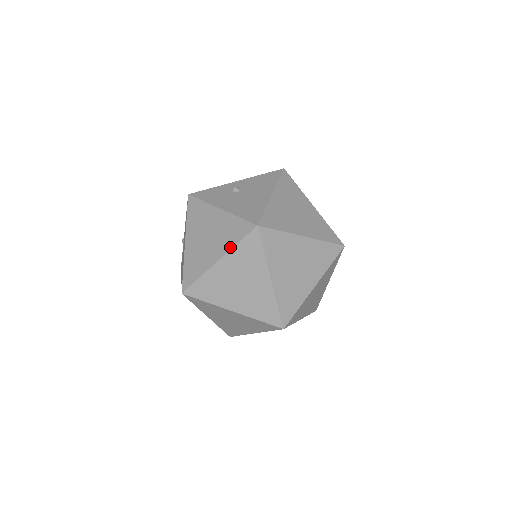
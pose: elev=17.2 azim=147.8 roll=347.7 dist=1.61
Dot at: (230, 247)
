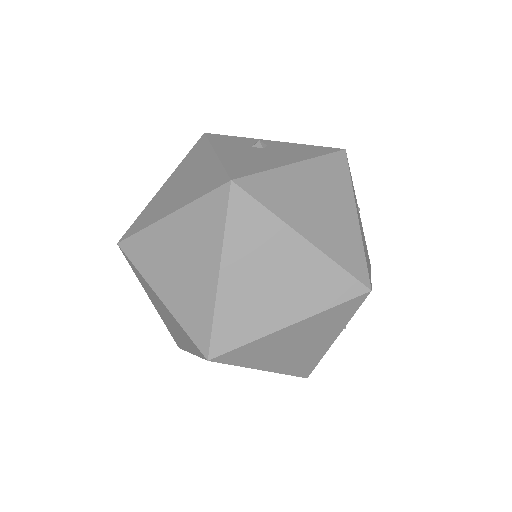
Dot at: (189, 201)
